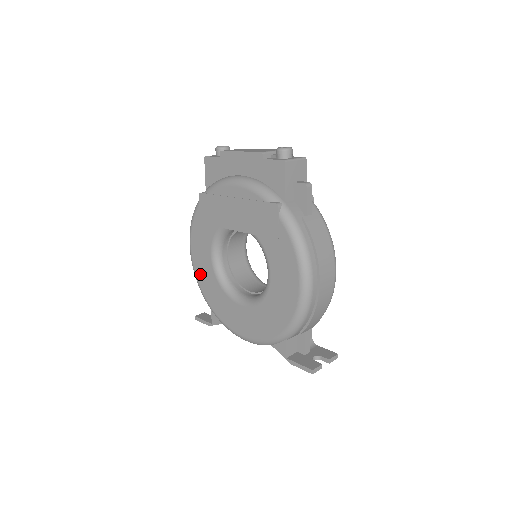
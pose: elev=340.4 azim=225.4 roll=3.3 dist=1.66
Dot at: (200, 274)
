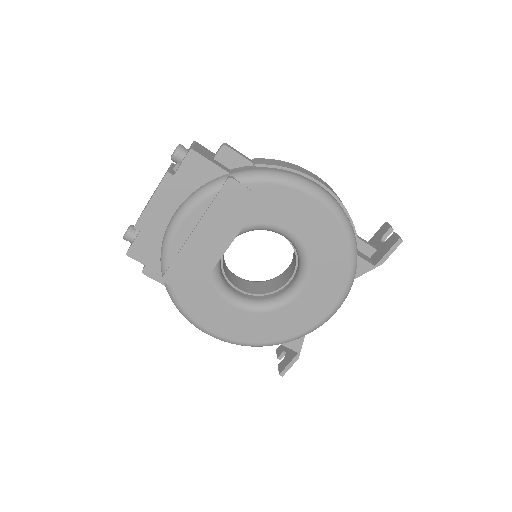
Dot at: (242, 334)
